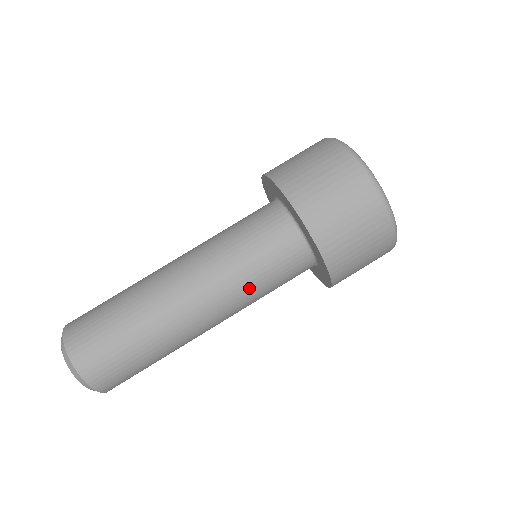
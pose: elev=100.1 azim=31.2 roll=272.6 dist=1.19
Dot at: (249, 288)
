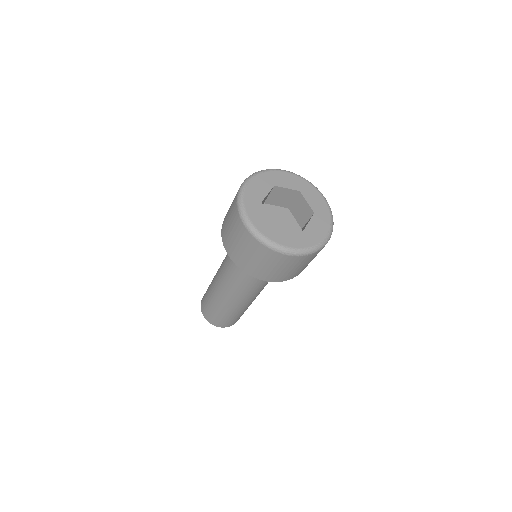
Dot at: (257, 286)
